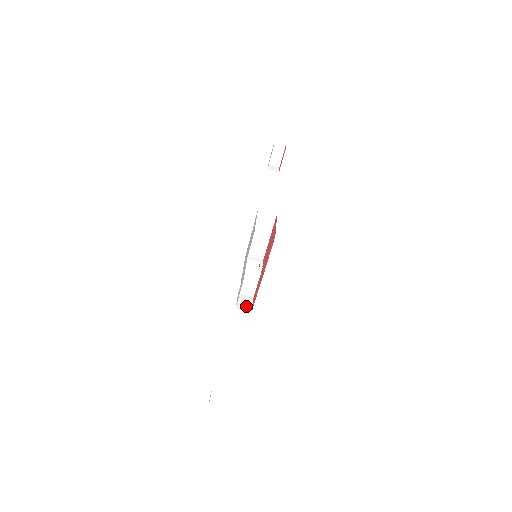
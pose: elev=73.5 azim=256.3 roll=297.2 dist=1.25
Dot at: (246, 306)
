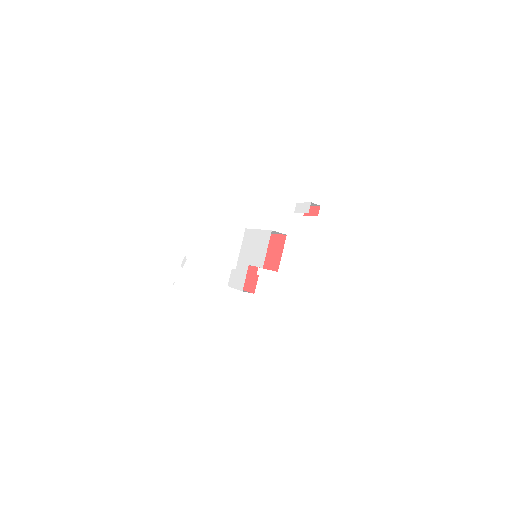
Dot at: occluded
